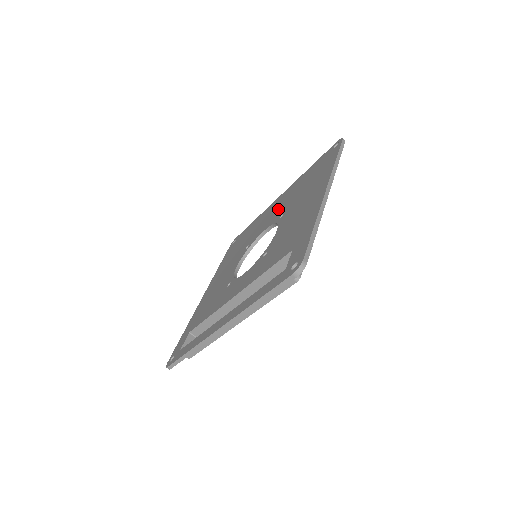
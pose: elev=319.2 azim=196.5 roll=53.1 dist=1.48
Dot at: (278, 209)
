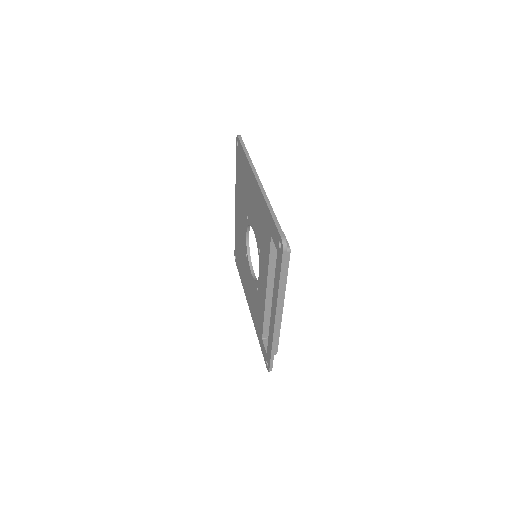
Dot at: (242, 214)
